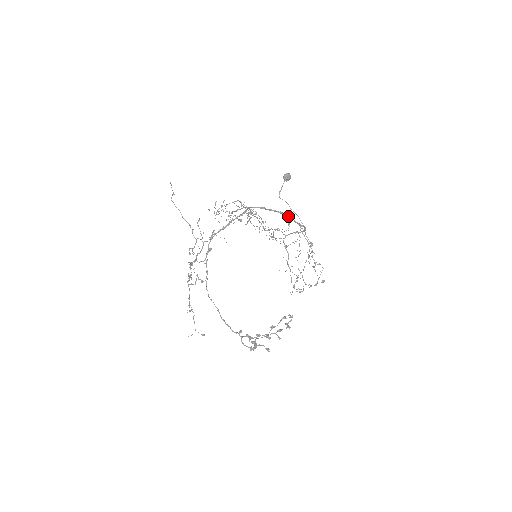
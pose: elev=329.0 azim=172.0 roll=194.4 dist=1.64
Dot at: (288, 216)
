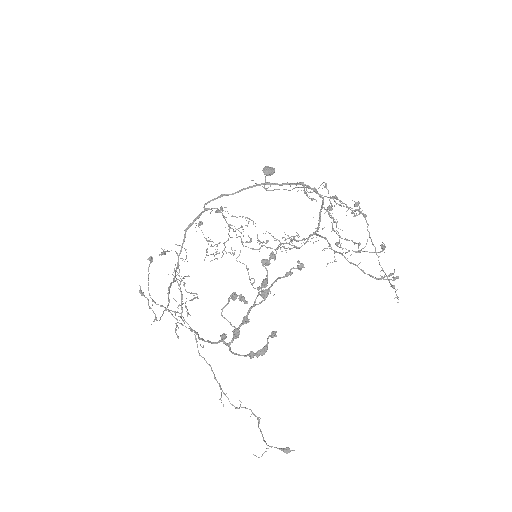
Dot at: occluded
